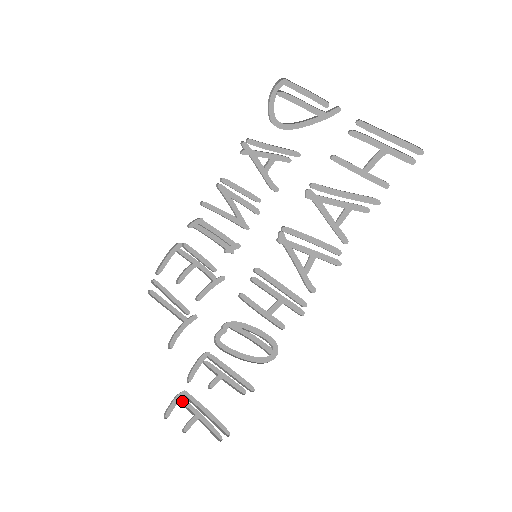
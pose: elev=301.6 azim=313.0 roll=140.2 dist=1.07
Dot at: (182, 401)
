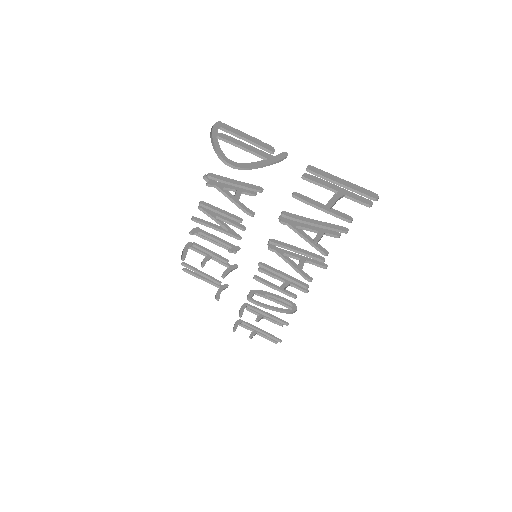
Dot at: (241, 324)
